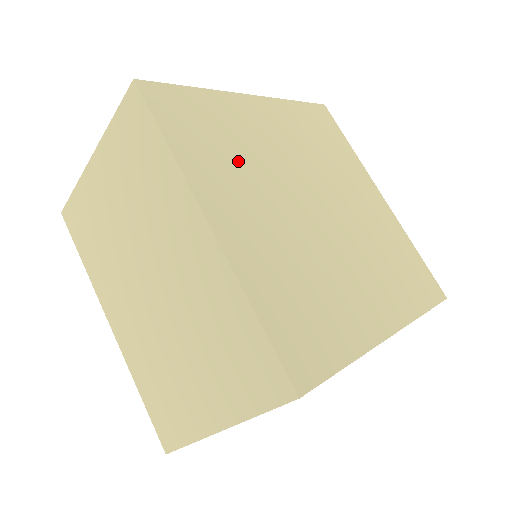
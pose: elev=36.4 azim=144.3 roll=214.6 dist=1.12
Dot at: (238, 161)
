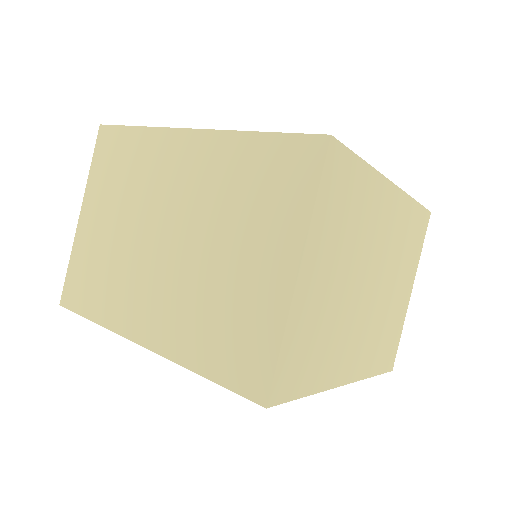
Dot at: occluded
